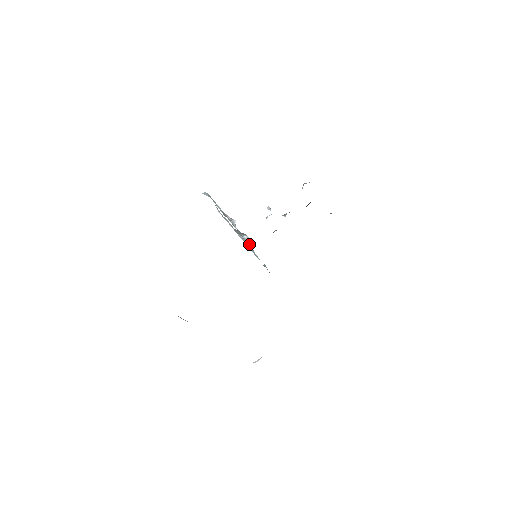
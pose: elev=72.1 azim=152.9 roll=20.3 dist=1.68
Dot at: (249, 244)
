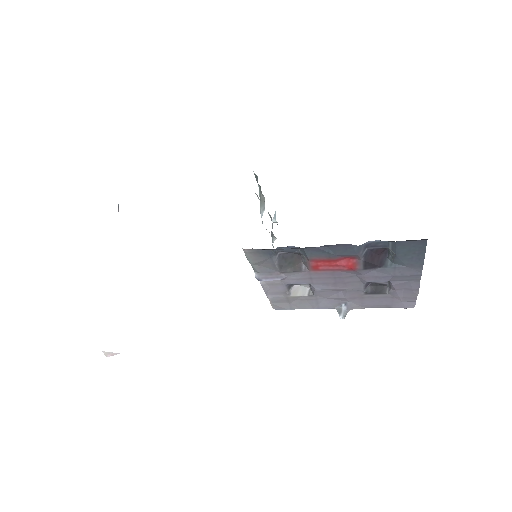
Dot at: occluded
